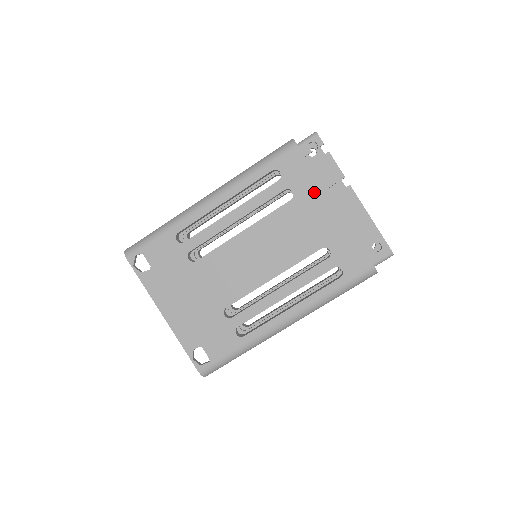
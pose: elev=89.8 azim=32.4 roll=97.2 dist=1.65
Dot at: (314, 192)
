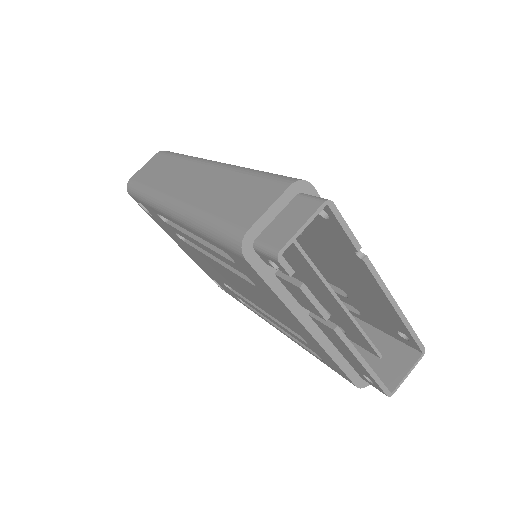
Dot at: (279, 304)
